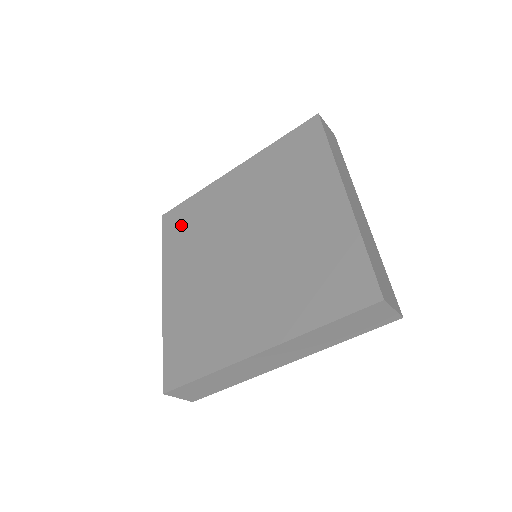
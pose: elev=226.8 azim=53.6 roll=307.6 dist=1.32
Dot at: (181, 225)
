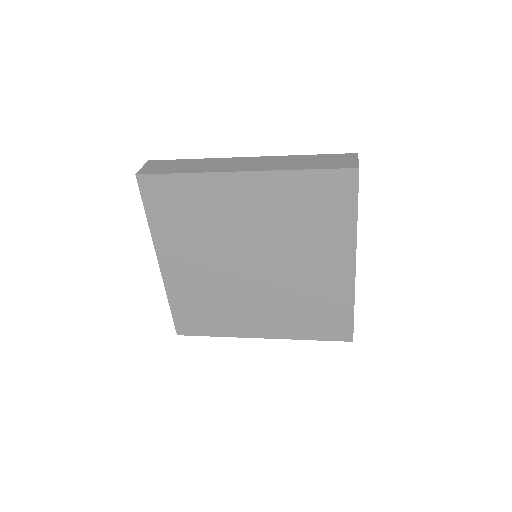
Dot at: (171, 205)
